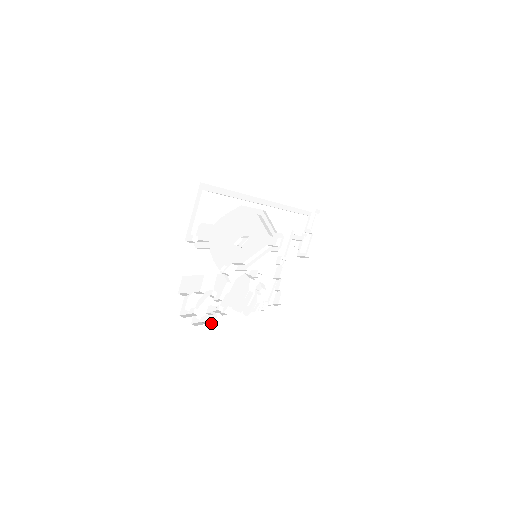
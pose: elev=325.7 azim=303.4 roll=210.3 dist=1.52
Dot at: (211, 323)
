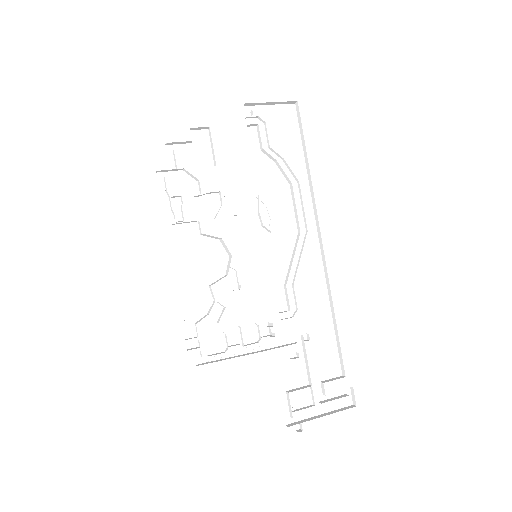
Dot at: (161, 206)
